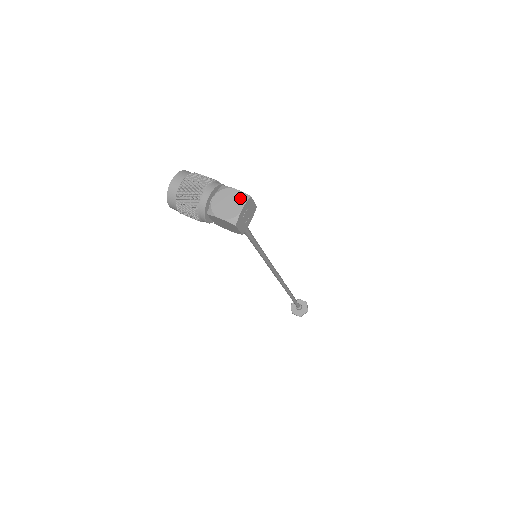
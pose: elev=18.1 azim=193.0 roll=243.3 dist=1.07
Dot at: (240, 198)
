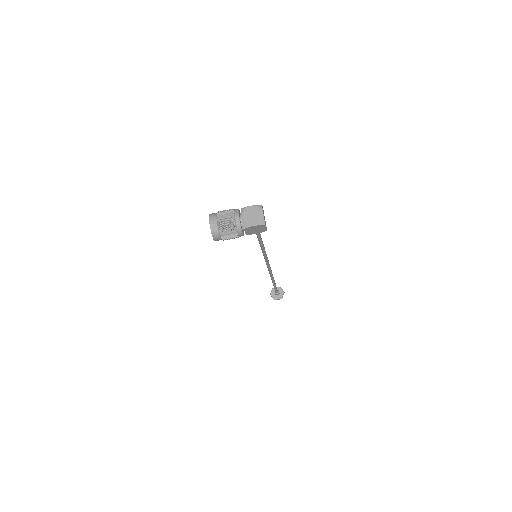
Dot at: (258, 209)
